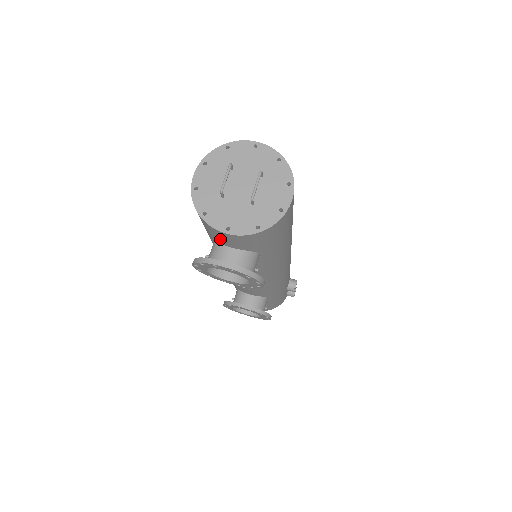
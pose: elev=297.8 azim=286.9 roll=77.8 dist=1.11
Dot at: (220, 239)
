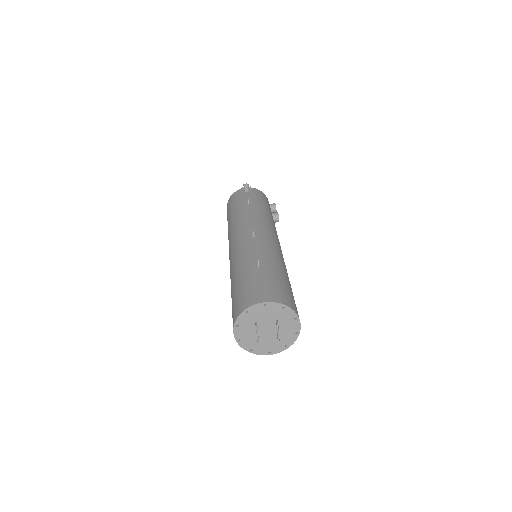
Dot at: occluded
